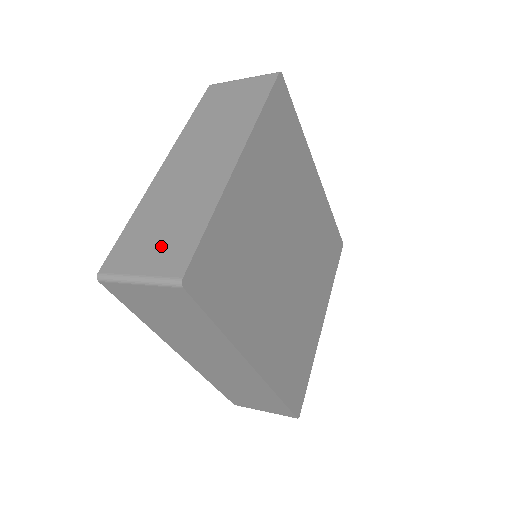
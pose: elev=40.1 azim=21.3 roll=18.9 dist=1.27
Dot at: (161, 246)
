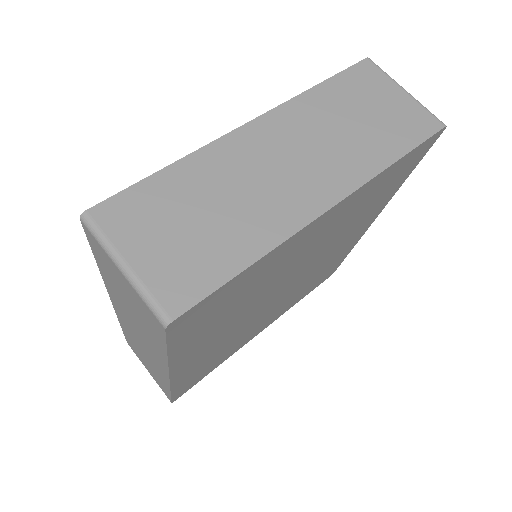
Dot at: (177, 247)
